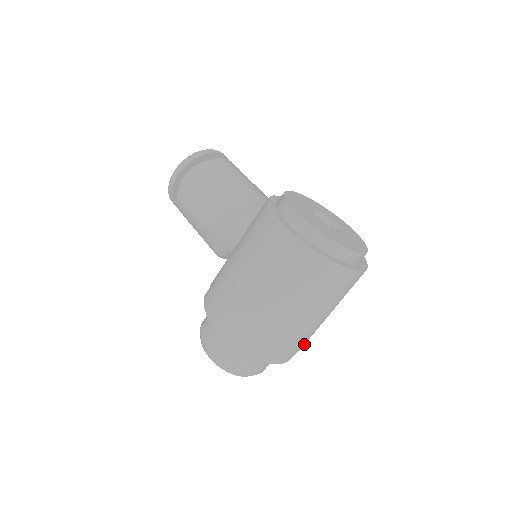
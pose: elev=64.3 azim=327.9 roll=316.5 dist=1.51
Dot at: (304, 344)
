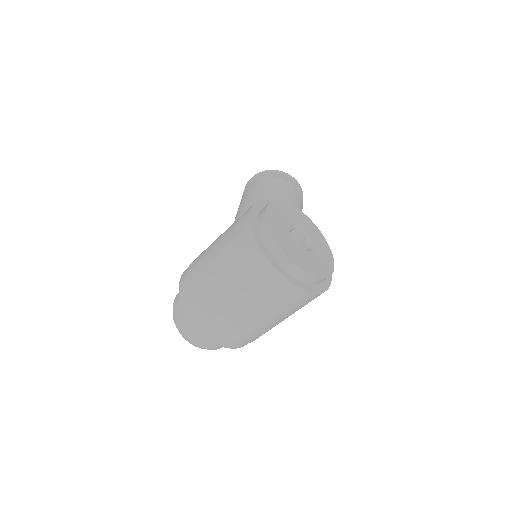
Dot at: (234, 336)
